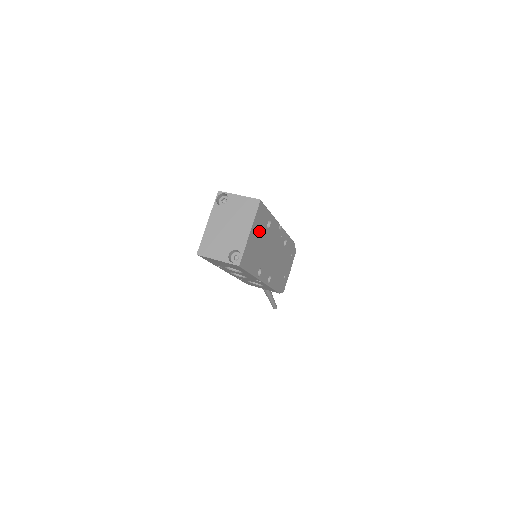
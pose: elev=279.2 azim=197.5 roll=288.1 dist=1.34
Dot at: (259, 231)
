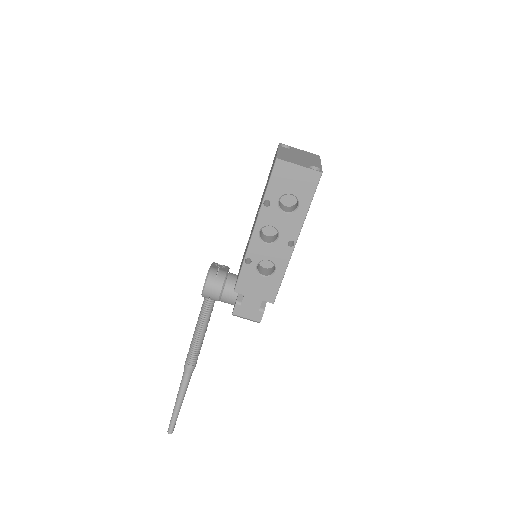
Dot at: occluded
